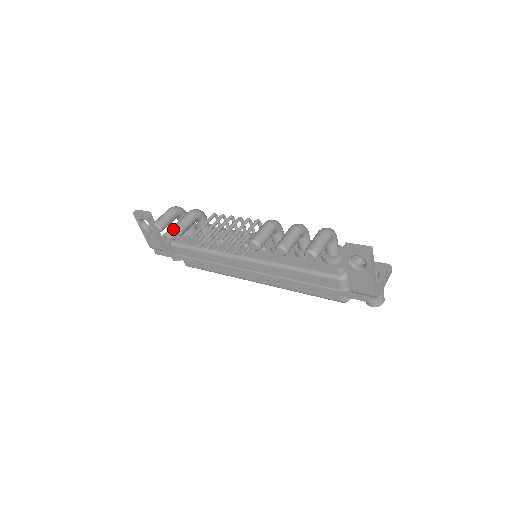
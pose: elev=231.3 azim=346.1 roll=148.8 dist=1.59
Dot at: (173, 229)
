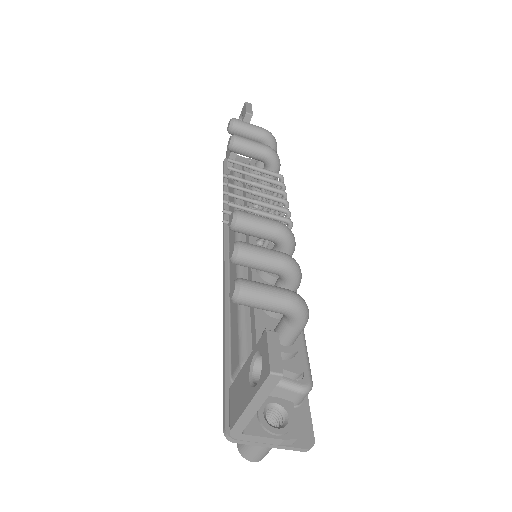
Dot at: (231, 136)
